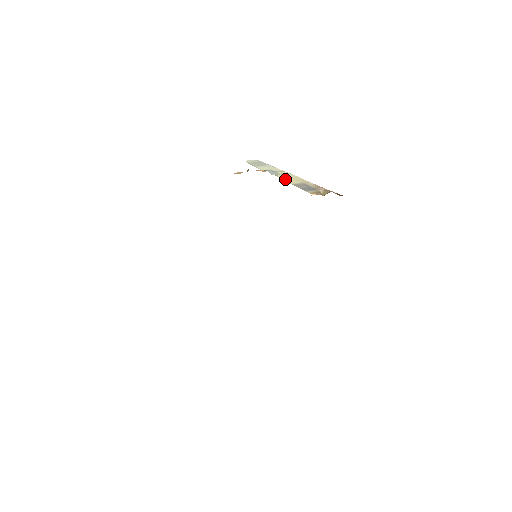
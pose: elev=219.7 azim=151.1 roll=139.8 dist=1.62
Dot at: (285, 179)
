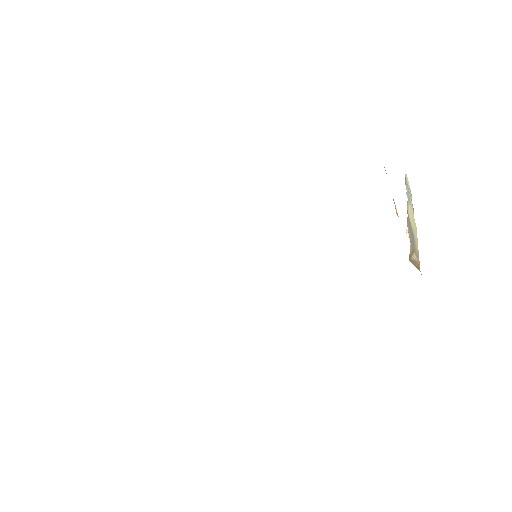
Dot at: occluded
